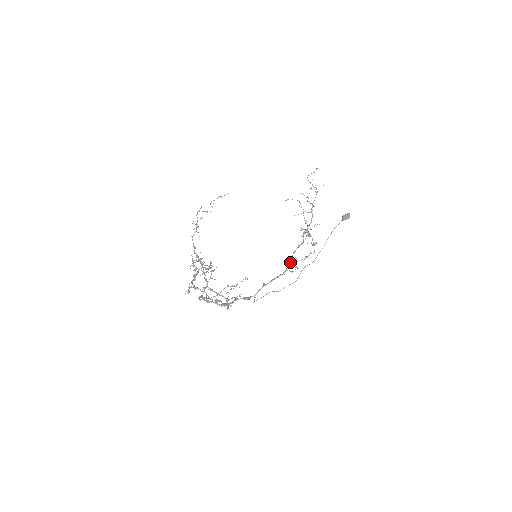
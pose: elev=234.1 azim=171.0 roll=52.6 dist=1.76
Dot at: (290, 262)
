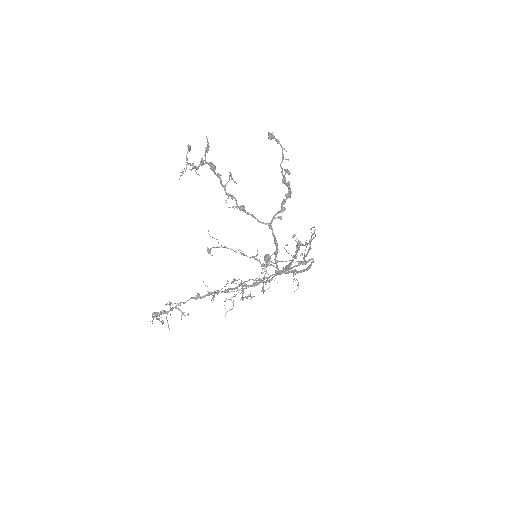
Dot at: (290, 264)
